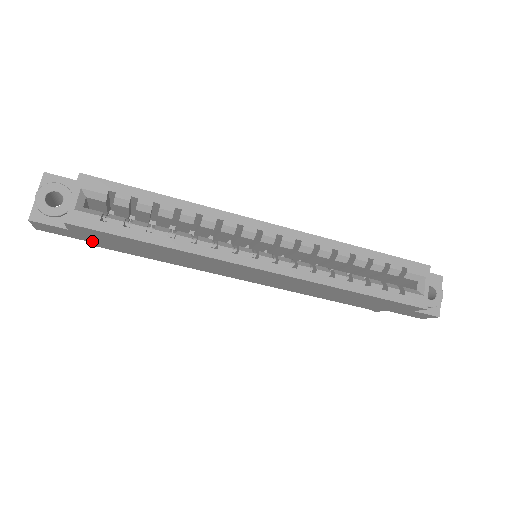
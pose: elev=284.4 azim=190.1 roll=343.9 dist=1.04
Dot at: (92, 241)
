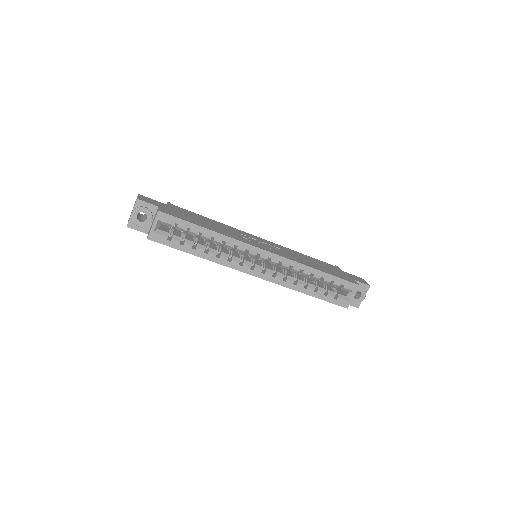
Dot at: occluded
